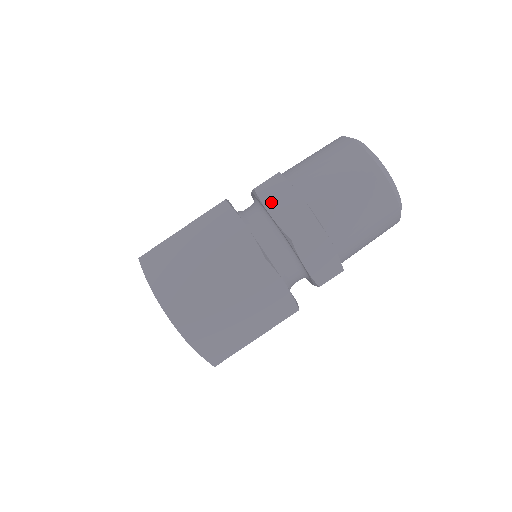
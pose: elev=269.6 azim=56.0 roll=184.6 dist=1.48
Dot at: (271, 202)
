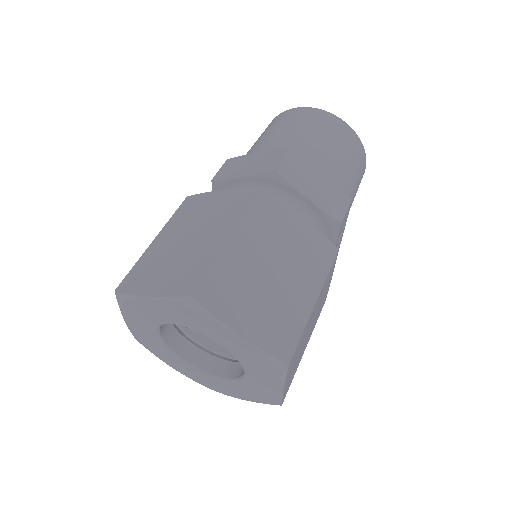
Dot at: (235, 172)
